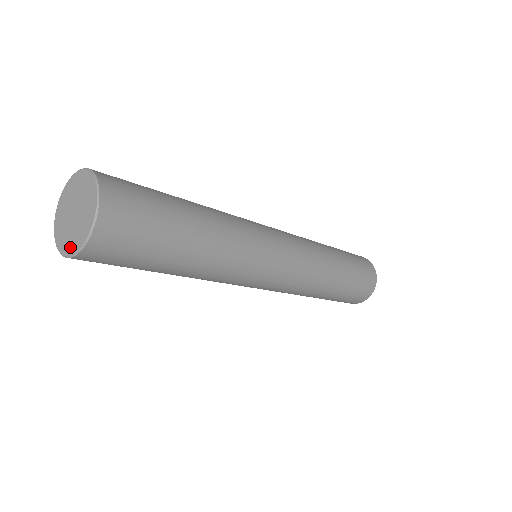
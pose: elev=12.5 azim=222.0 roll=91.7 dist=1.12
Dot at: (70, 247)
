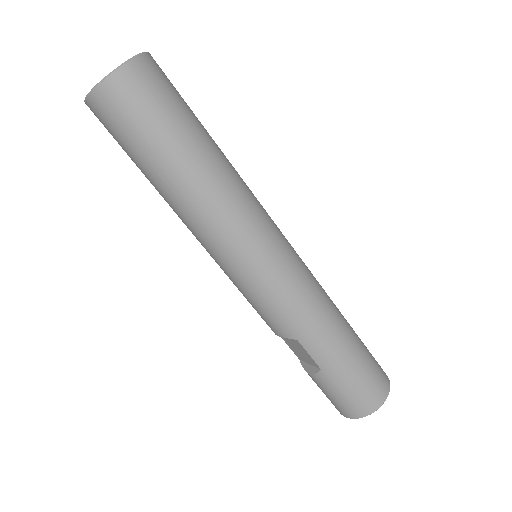
Dot at: (120, 67)
